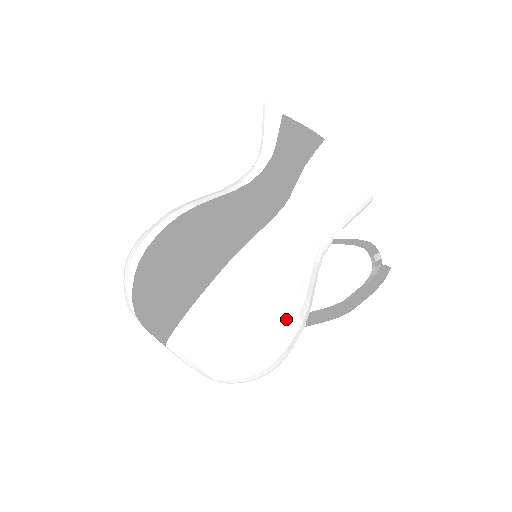
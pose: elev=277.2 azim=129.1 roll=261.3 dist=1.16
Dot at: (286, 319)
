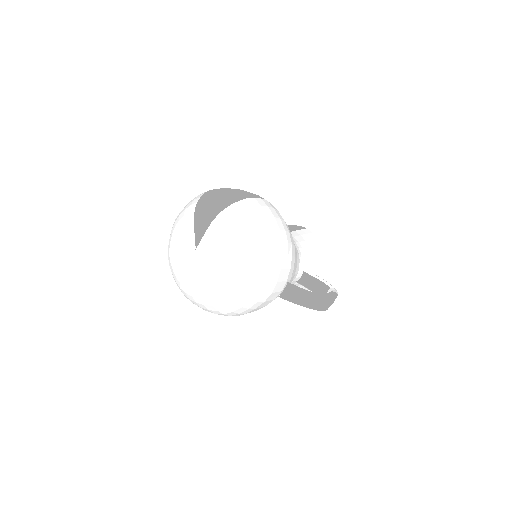
Dot at: (288, 245)
